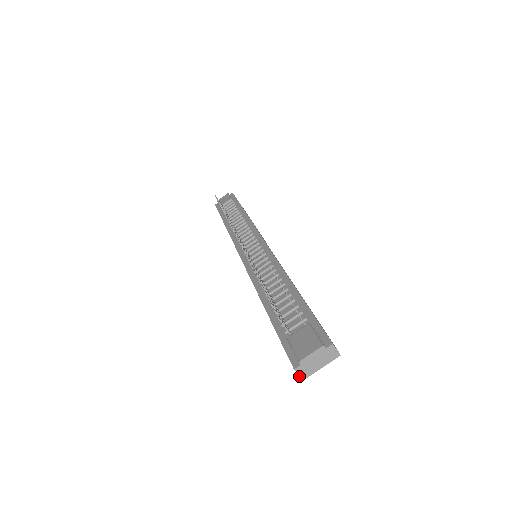
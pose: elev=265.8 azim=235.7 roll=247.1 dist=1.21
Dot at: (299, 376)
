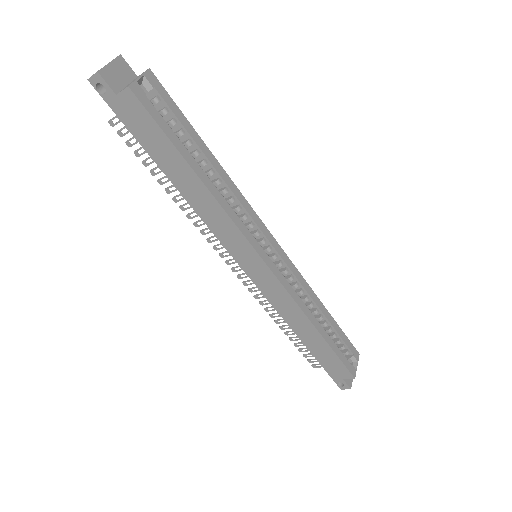
Dot at: (93, 75)
